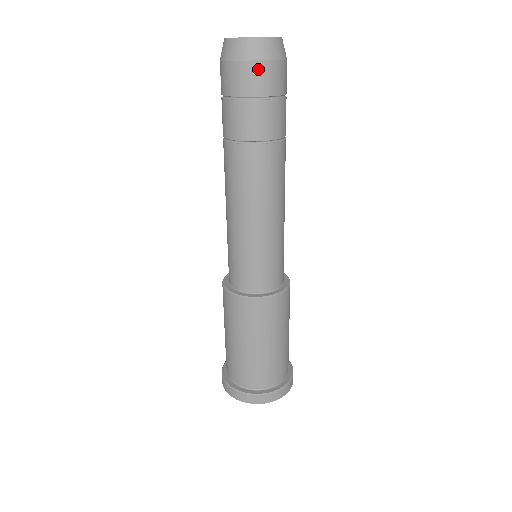
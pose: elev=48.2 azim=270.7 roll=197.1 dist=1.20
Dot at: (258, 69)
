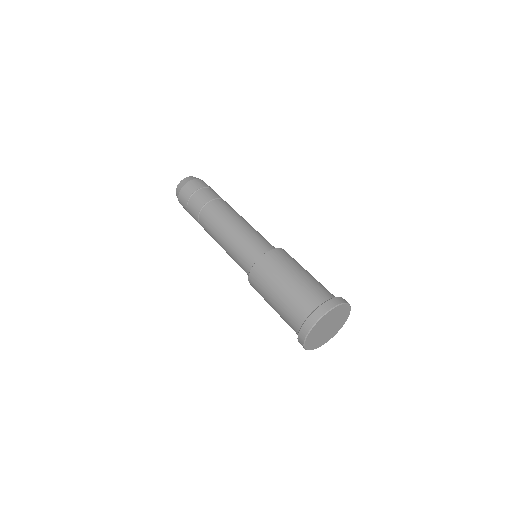
Dot at: (186, 187)
